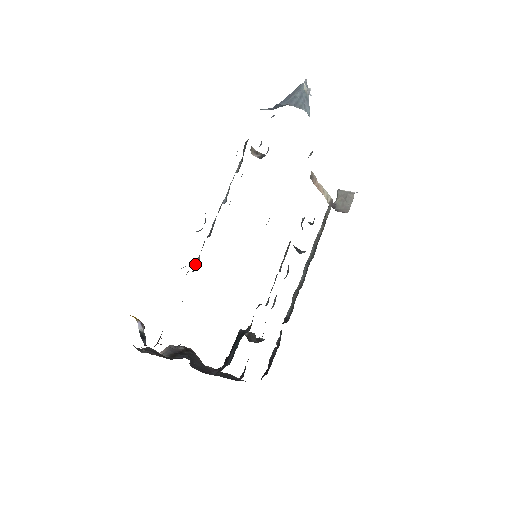
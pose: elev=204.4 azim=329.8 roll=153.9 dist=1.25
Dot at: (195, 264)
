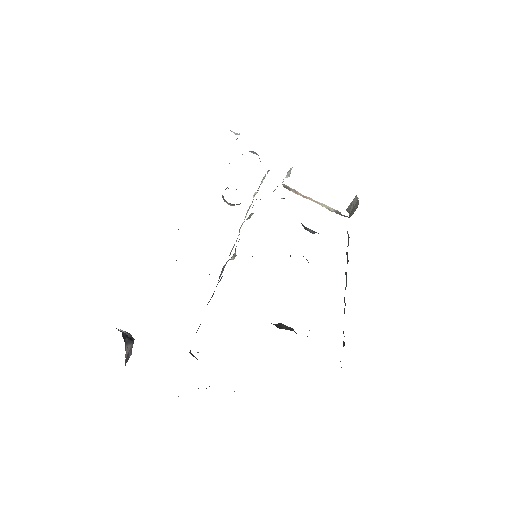
Dot at: occluded
